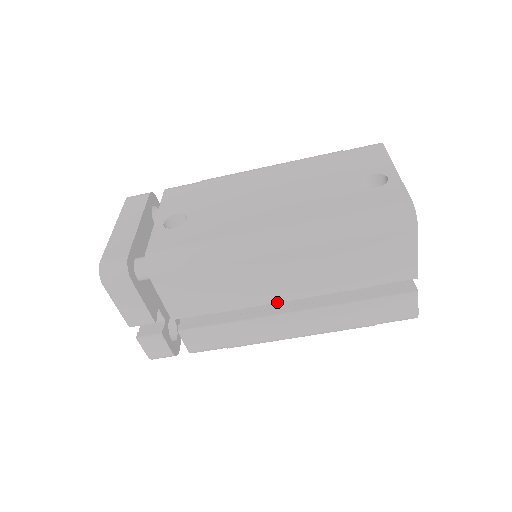
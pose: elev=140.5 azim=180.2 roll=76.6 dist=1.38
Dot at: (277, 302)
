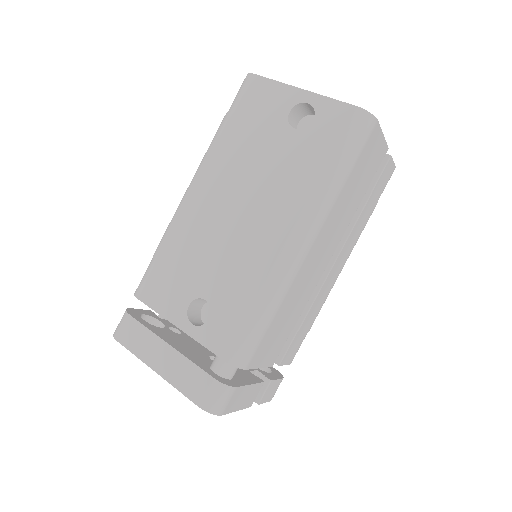
Dot at: (324, 270)
